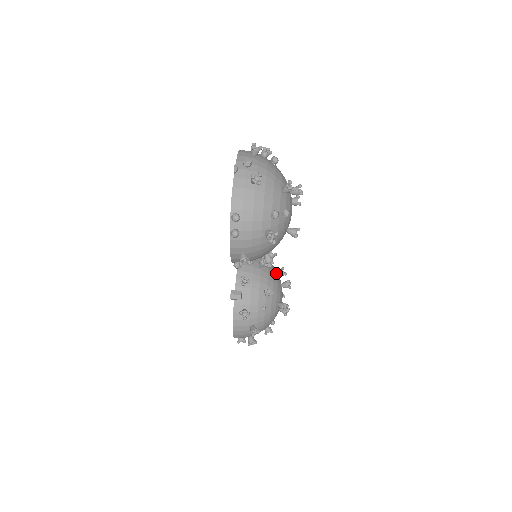
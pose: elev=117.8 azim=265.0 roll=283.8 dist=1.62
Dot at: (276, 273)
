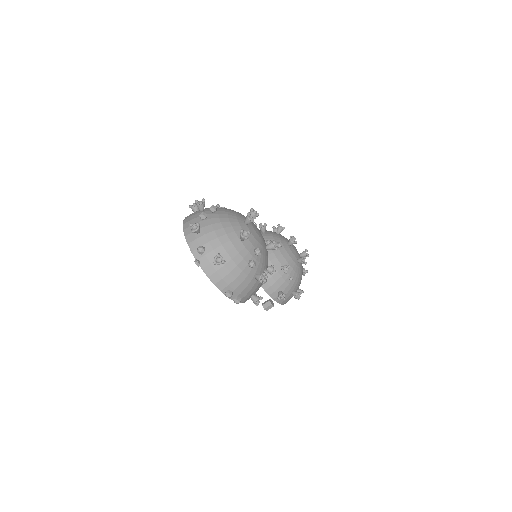
Dot at: (278, 246)
